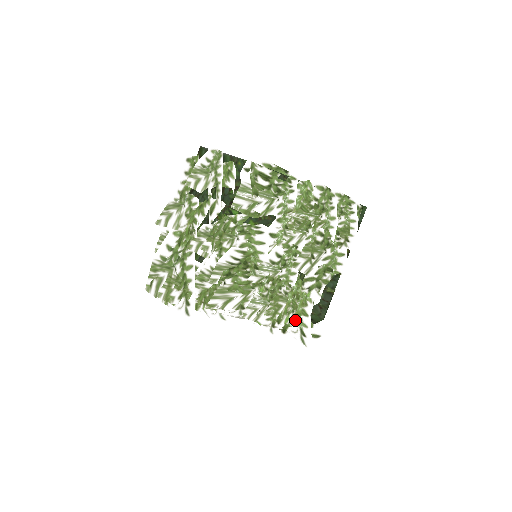
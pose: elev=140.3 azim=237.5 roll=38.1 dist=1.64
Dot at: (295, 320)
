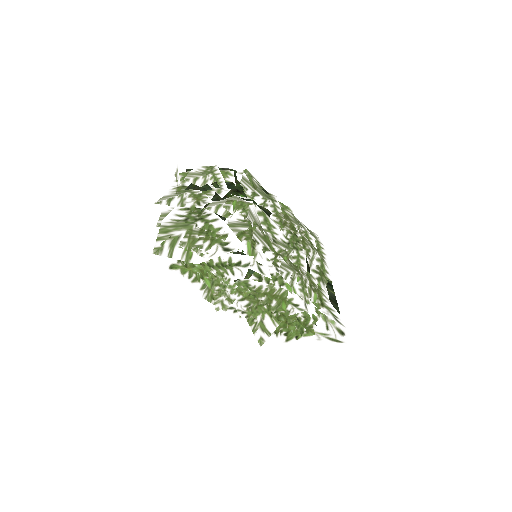
Dot at: (321, 301)
